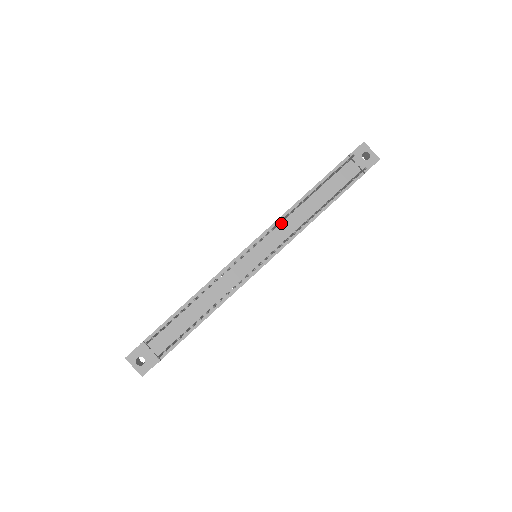
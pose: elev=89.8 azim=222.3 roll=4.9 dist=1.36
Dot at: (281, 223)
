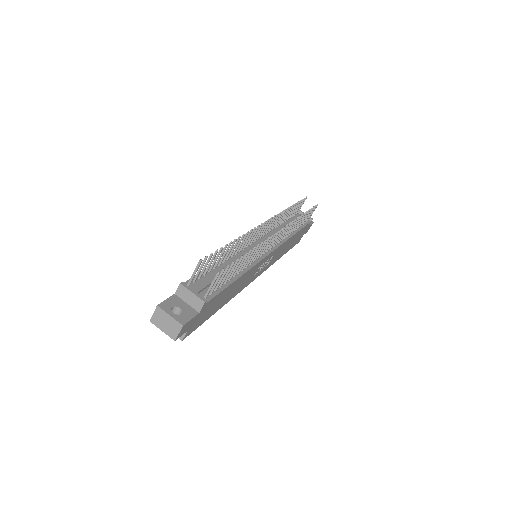
Dot at: (271, 232)
